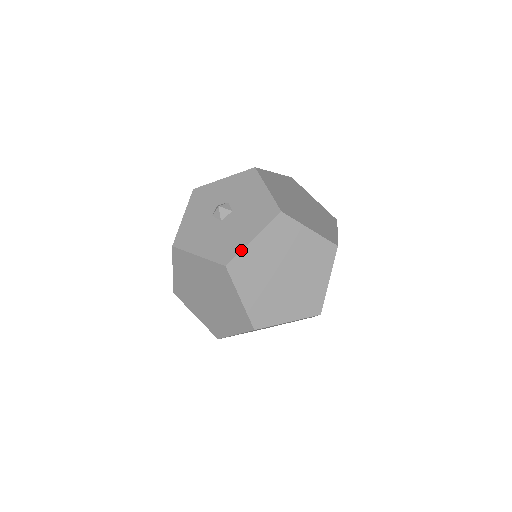
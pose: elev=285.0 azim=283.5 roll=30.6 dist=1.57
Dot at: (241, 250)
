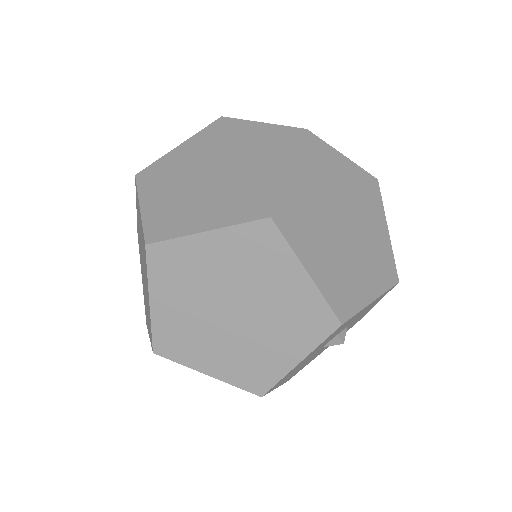
Dot at: occluded
